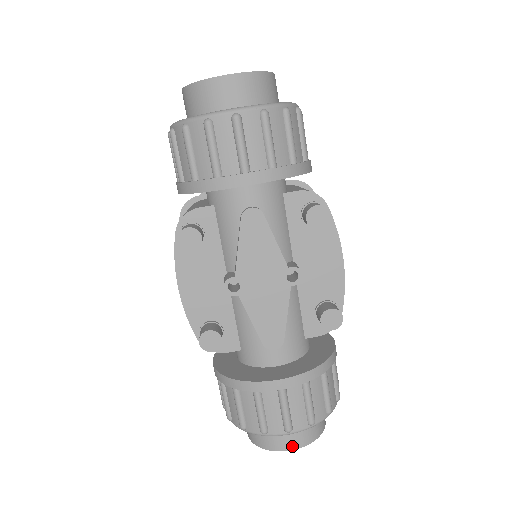
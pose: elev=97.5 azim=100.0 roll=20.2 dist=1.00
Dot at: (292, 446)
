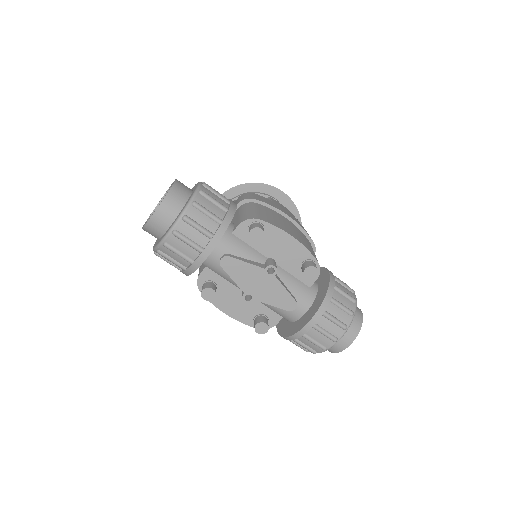
Dot at: (349, 343)
